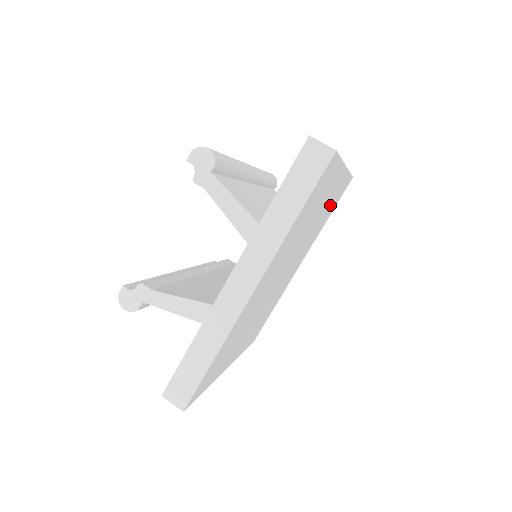
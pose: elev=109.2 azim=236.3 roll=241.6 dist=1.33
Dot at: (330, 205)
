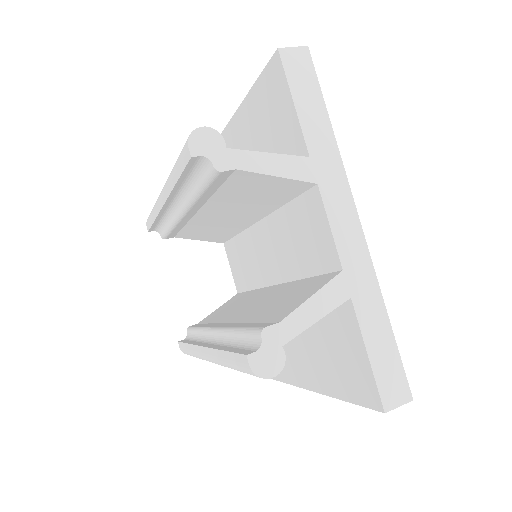
Dot at: occluded
